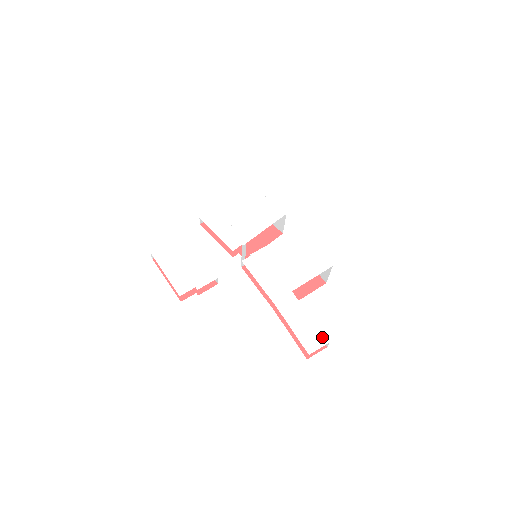
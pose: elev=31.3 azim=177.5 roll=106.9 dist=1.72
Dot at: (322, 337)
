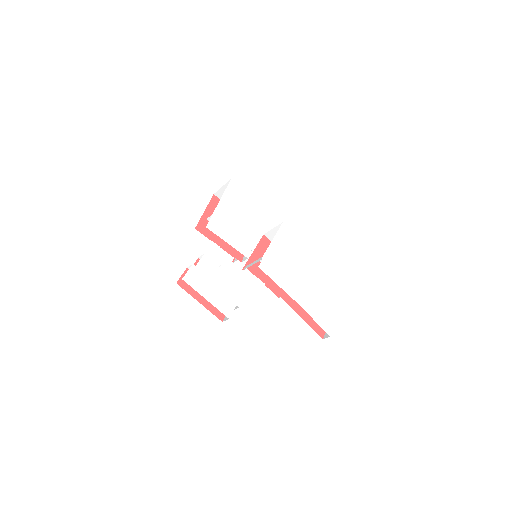
Dot at: (332, 319)
